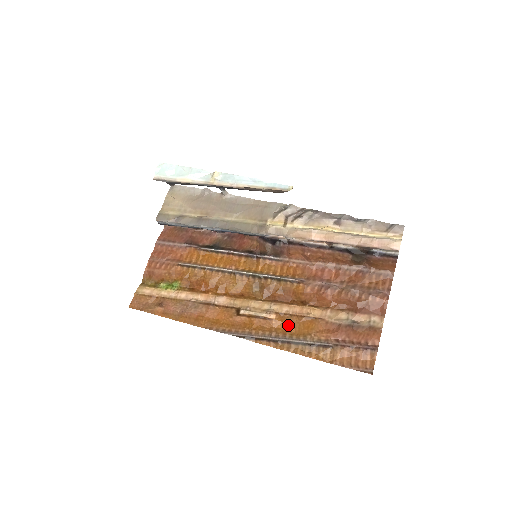
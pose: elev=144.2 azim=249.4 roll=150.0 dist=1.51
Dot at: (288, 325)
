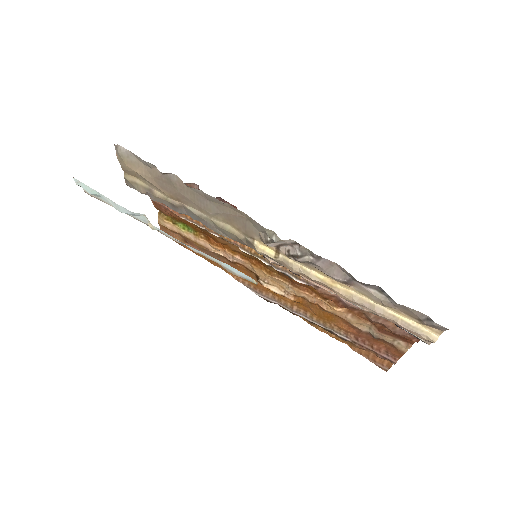
Dot at: (308, 307)
